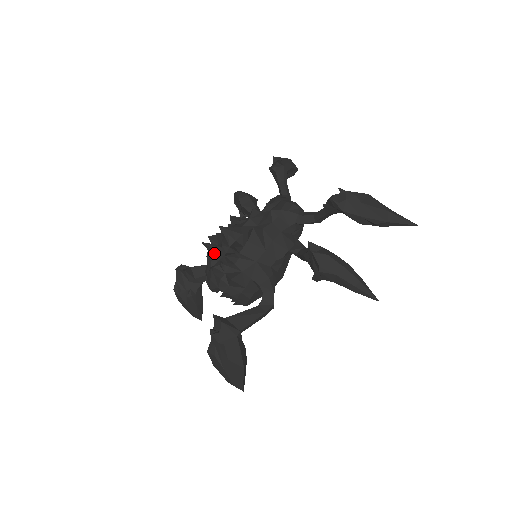
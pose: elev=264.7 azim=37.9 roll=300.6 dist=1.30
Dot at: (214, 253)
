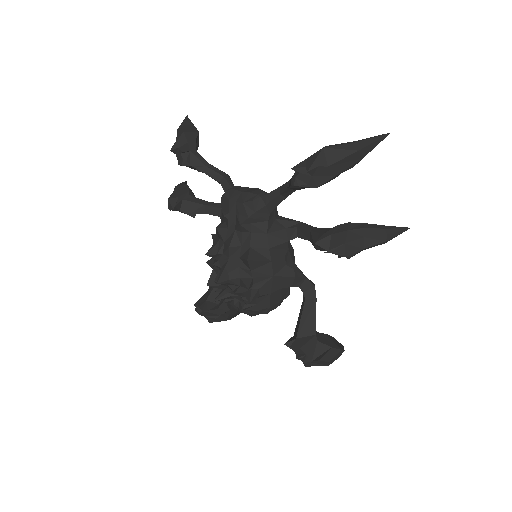
Dot at: (230, 298)
